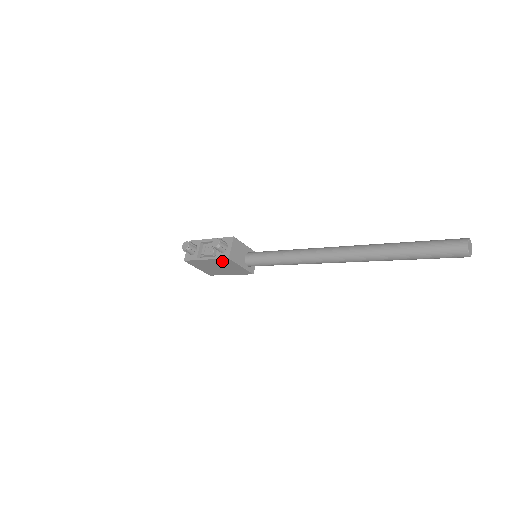
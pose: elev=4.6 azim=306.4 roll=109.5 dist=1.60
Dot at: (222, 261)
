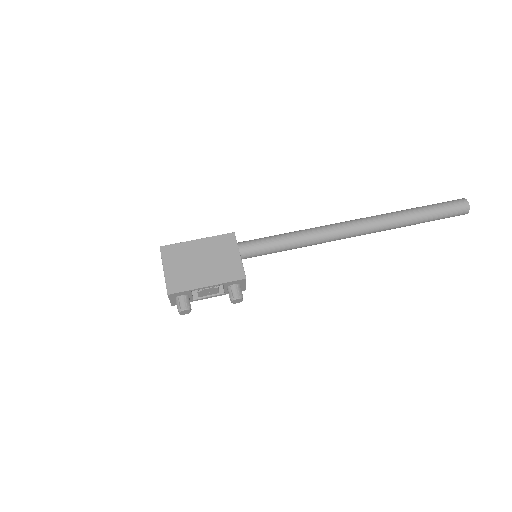
Dot at: occluded
